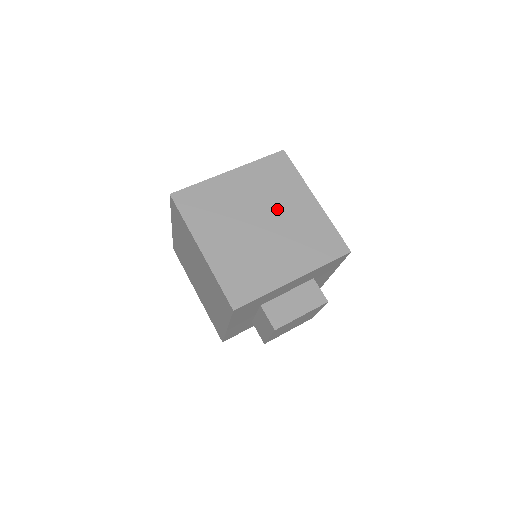
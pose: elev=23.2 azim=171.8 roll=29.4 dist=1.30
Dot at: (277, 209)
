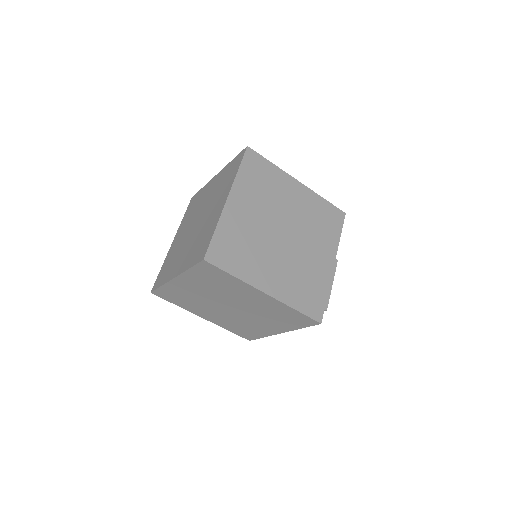
Dot at: (284, 211)
